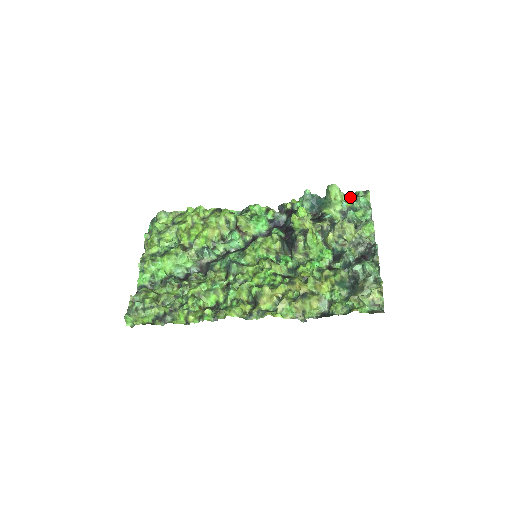
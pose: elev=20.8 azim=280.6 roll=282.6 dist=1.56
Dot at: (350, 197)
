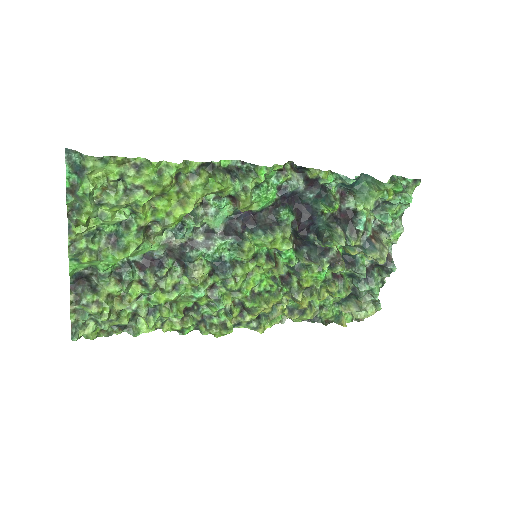
Dot at: (397, 191)
